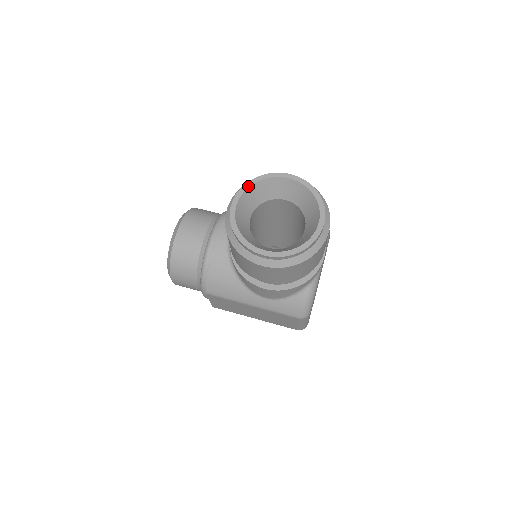
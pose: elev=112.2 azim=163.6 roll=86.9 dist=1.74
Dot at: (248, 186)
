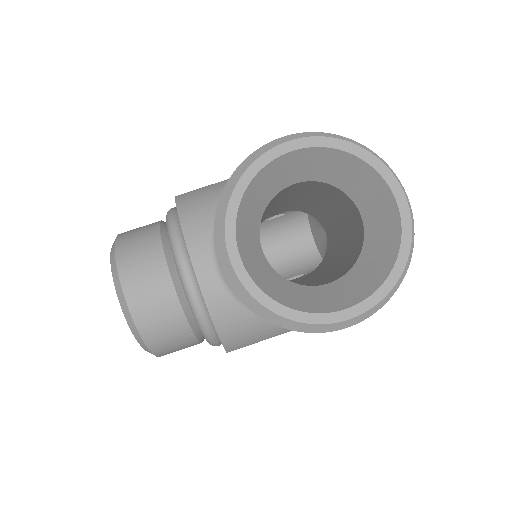
Dot at: (235, 210)
